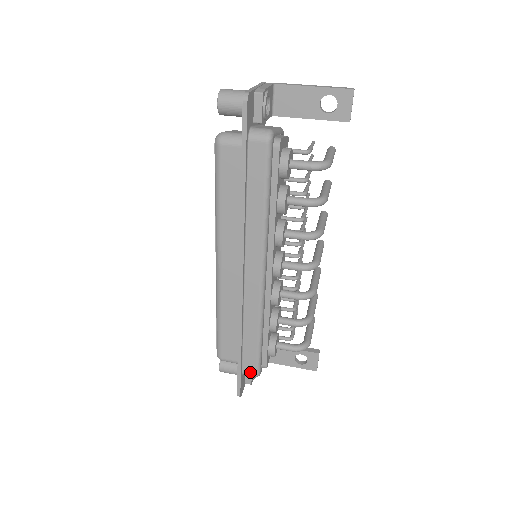
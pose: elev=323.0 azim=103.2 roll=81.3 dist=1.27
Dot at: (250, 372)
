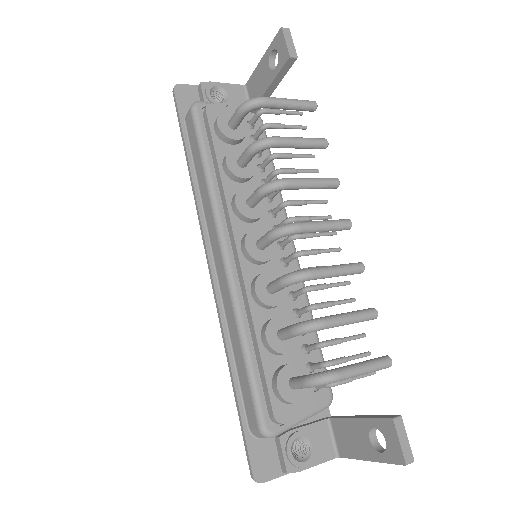
Dot at: (254, 426)
